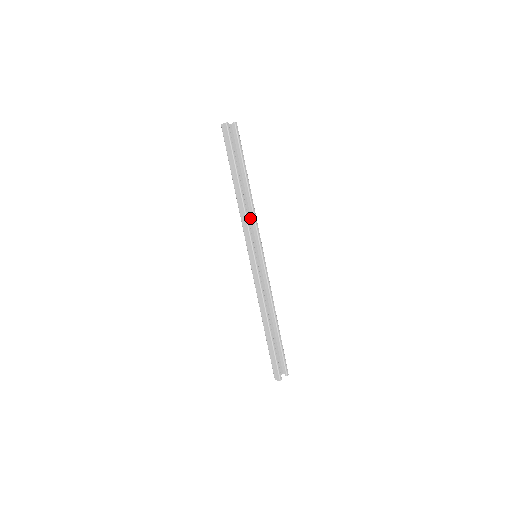
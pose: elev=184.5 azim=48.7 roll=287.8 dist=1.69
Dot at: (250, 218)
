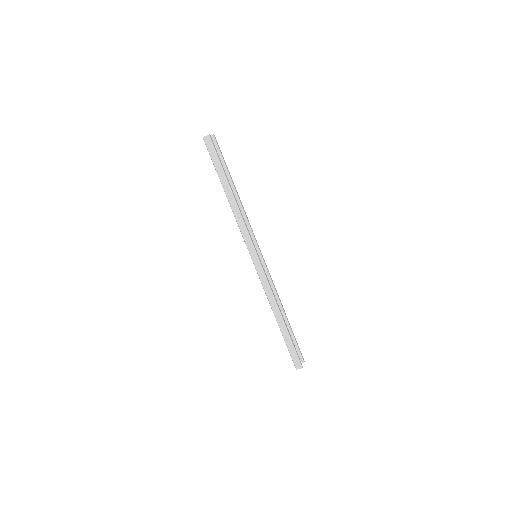
Dot at: occluded
